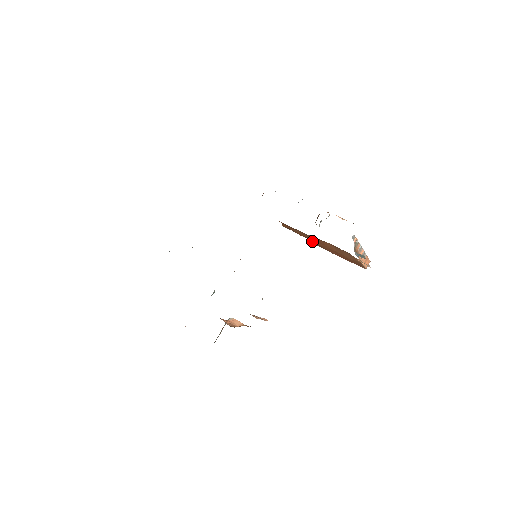
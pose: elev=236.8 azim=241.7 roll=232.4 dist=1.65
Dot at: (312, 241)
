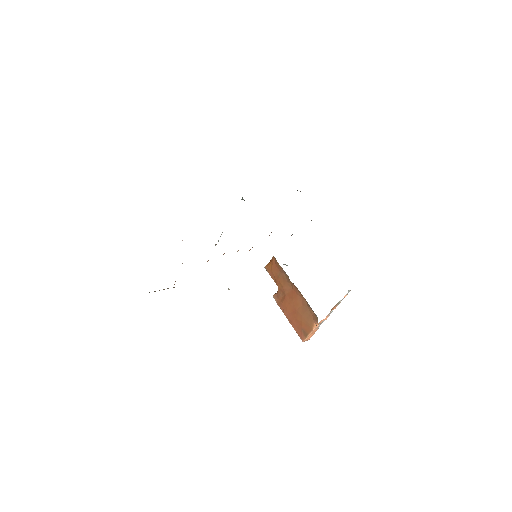
Dot at: (280, 293)
